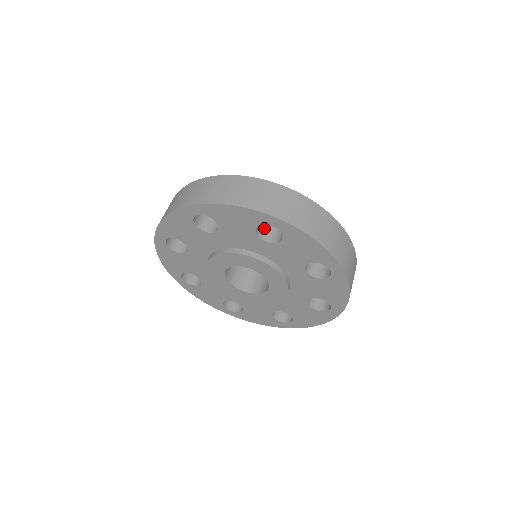
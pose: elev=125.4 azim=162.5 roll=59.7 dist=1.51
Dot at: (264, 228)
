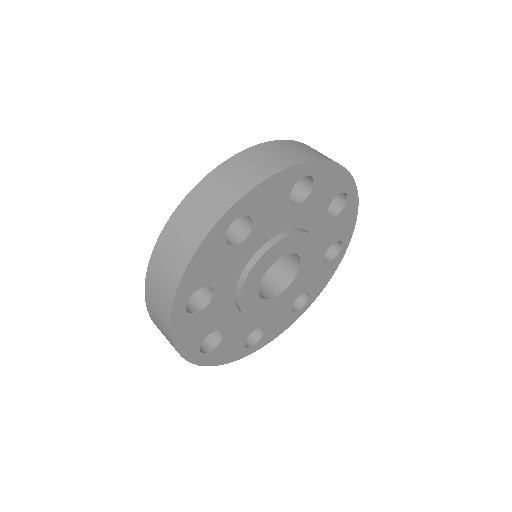
Dot at: occluded
